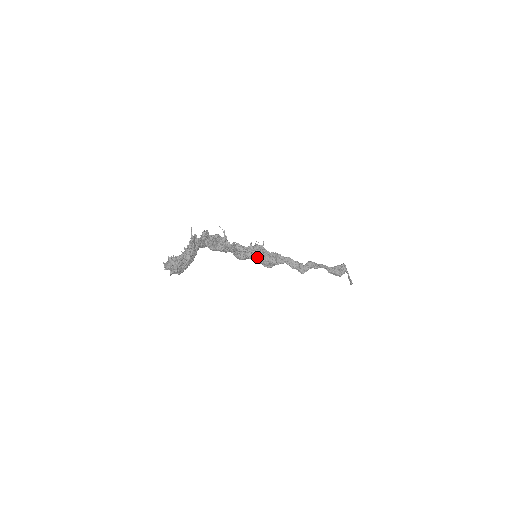
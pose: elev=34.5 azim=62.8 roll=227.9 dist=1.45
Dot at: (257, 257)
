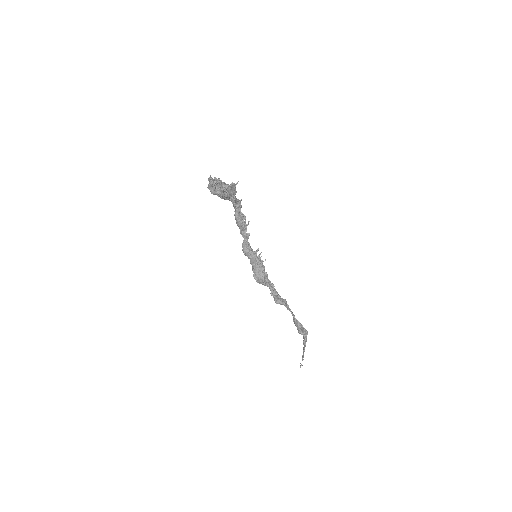
Dot at: (255, 261)
